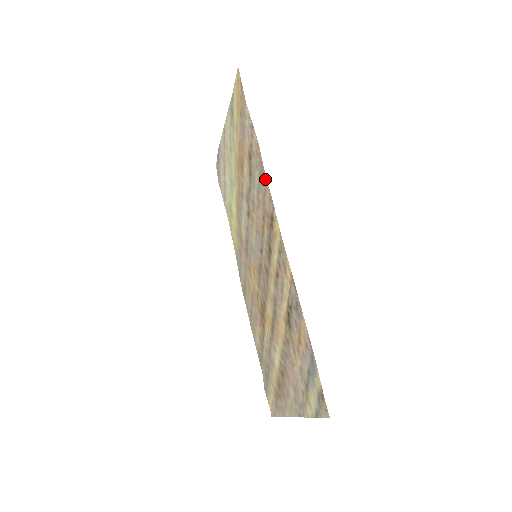
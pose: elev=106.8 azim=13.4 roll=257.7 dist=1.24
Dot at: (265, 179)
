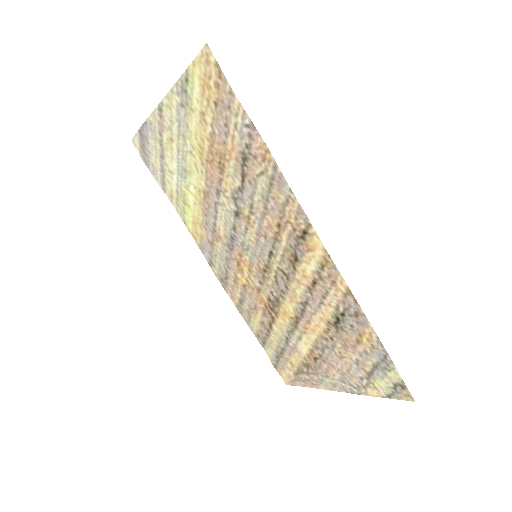
Dot at: (288, 191)
